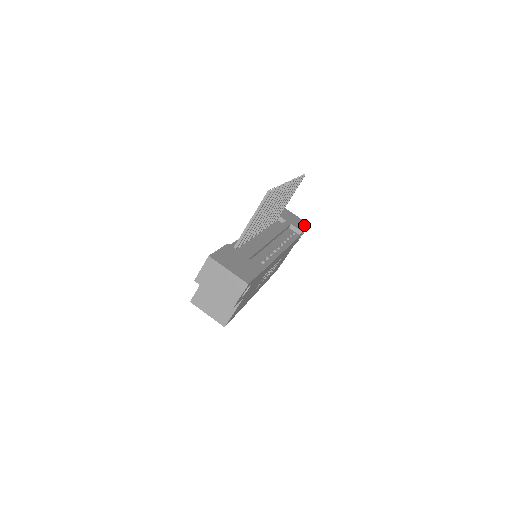
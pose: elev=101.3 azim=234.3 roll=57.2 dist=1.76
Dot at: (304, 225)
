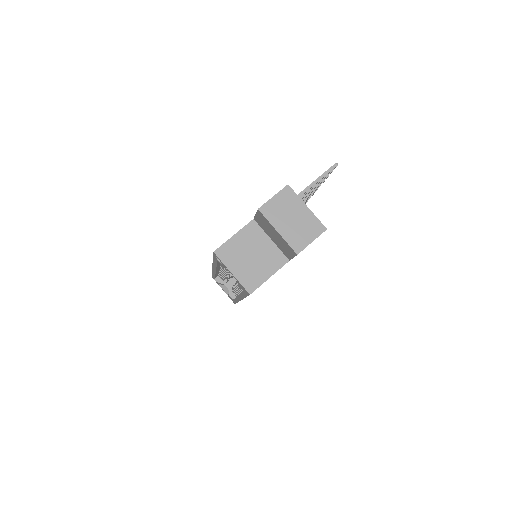
Dot at: occluded
